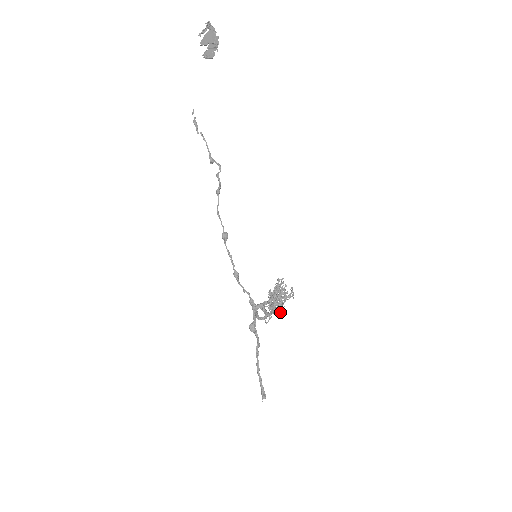
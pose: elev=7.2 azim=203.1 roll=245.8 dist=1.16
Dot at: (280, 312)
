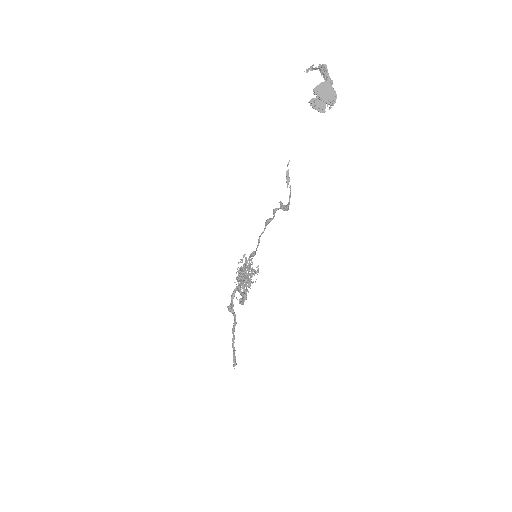
Dot at: occluded
